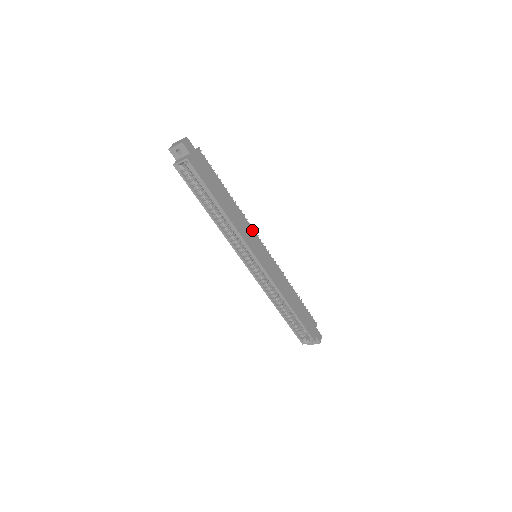
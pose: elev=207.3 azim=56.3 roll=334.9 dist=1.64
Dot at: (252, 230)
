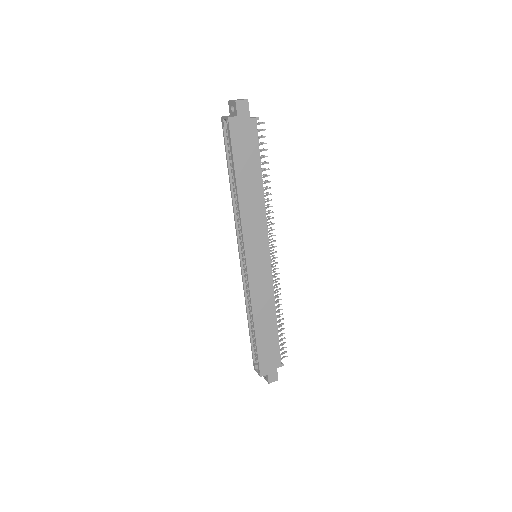
Dot at: (265, 230)
